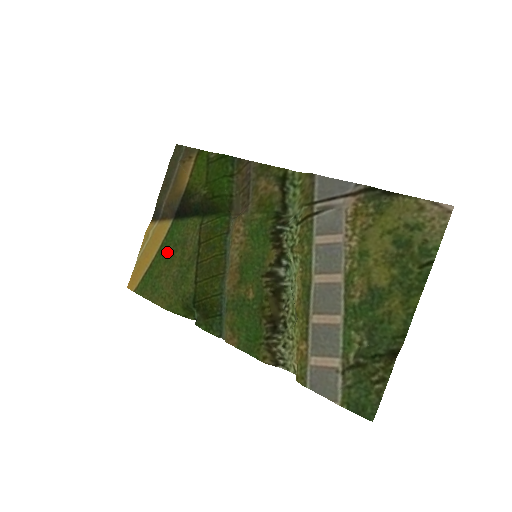
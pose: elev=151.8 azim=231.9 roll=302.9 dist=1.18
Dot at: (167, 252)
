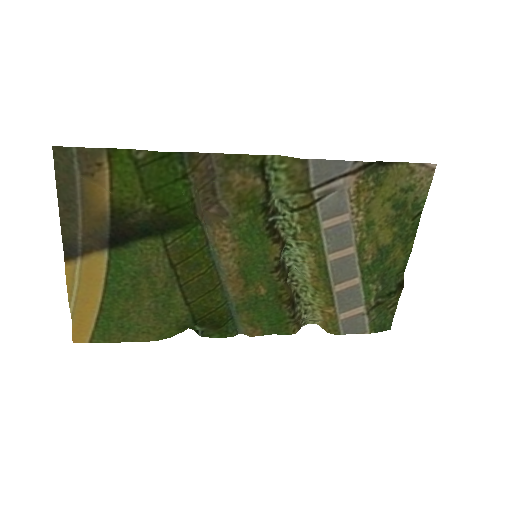
Dot at: (123, 289)
